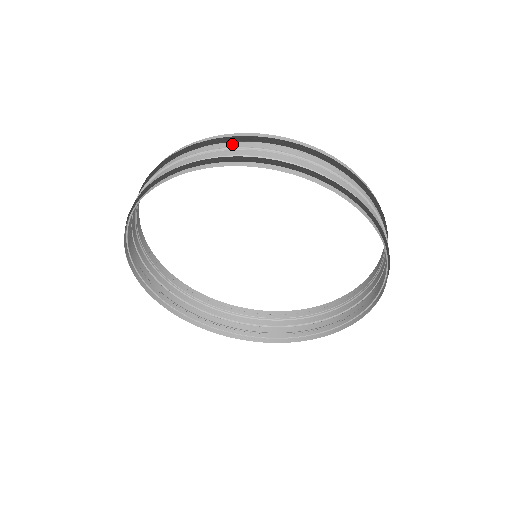
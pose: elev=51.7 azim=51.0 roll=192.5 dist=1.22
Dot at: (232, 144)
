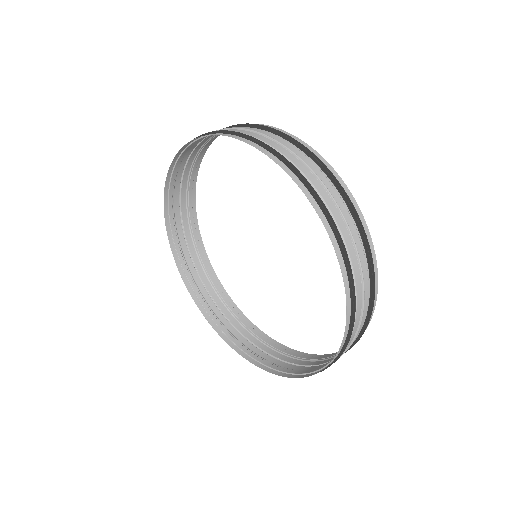
Dot at: (245, 127)
